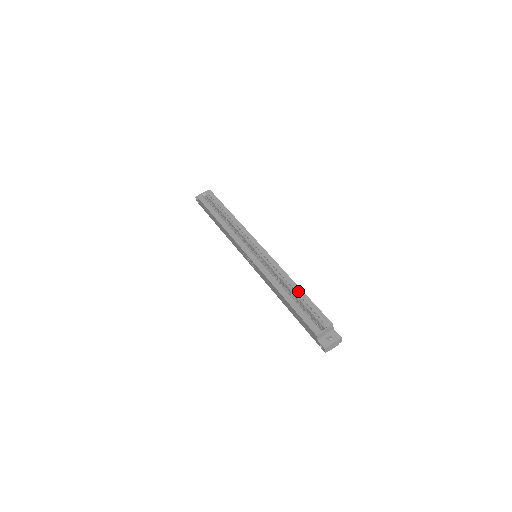
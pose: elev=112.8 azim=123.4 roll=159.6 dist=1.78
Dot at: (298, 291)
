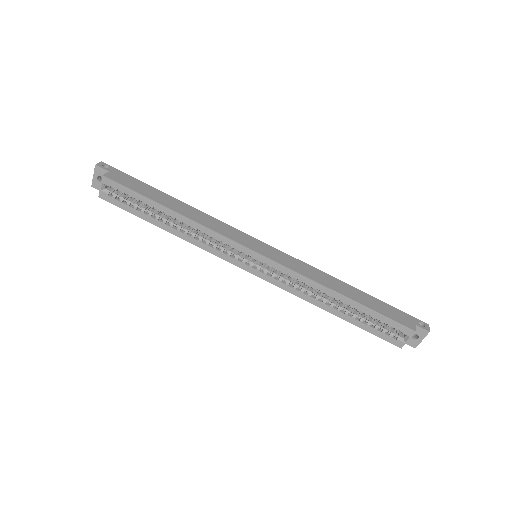
Dot at: (349, 303)
